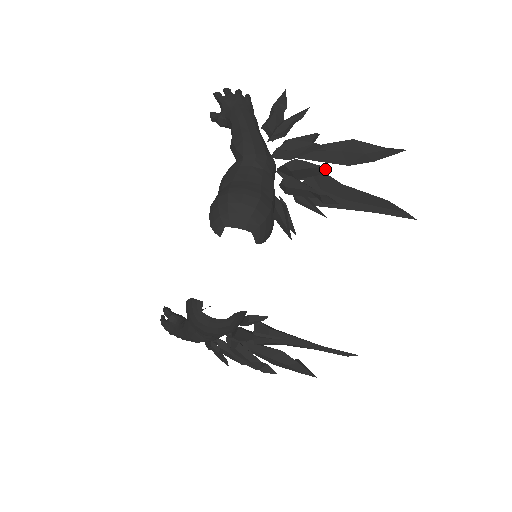
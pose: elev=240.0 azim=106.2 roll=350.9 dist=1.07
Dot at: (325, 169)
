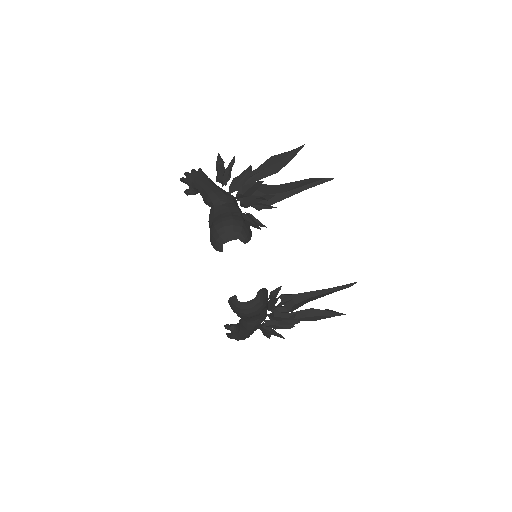
Dot at: (260, 182)
